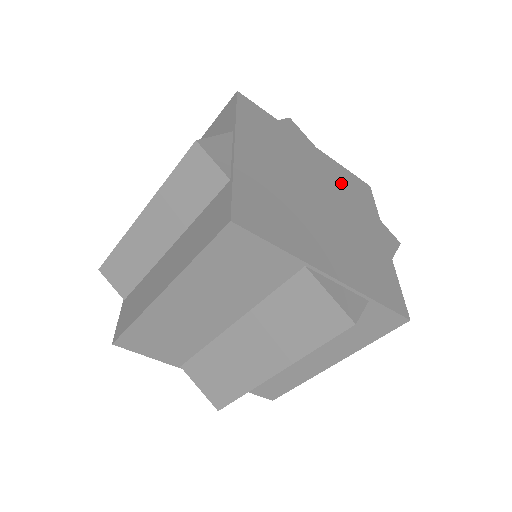
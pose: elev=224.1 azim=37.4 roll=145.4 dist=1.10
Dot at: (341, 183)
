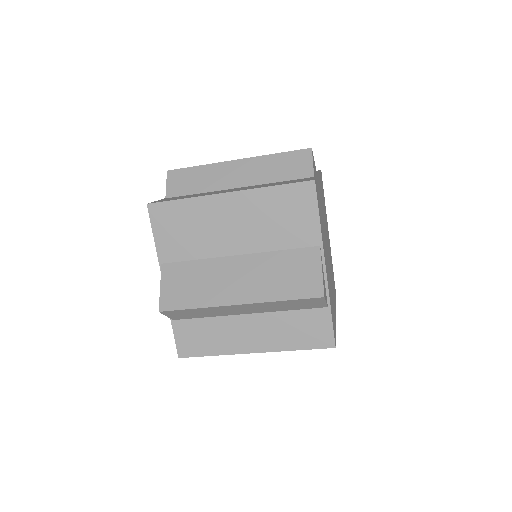
Dot at: (323, 201)
